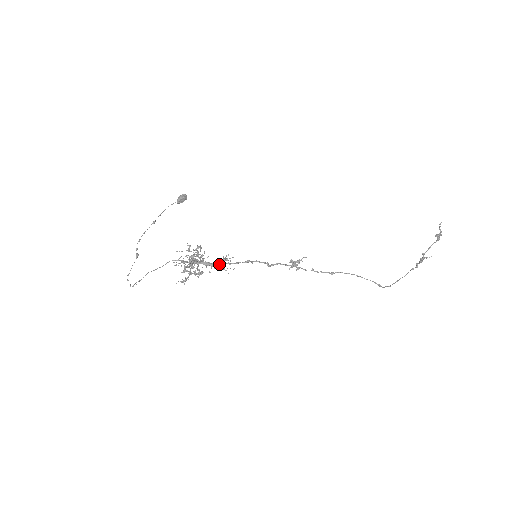
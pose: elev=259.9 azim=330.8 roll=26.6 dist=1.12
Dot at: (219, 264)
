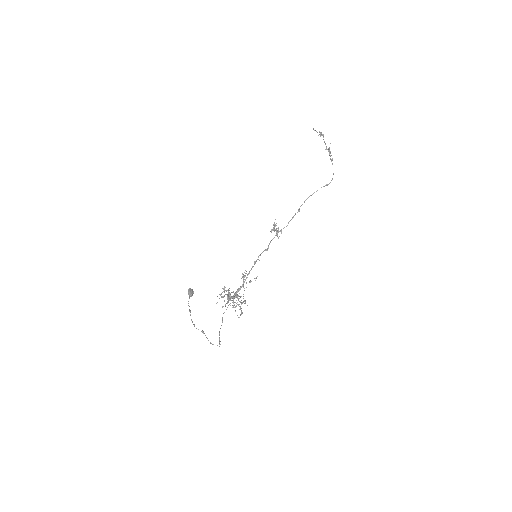
Dot at: (244, 281)
